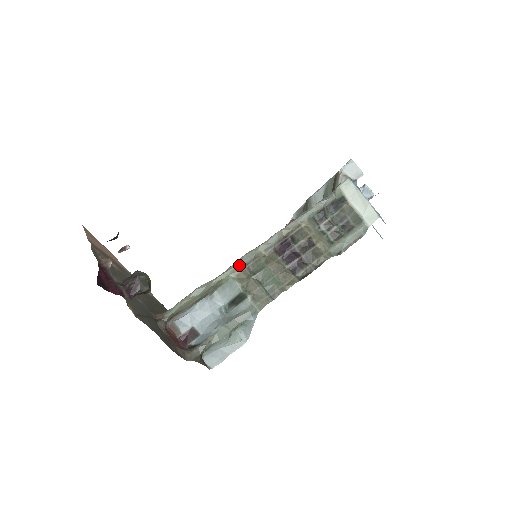
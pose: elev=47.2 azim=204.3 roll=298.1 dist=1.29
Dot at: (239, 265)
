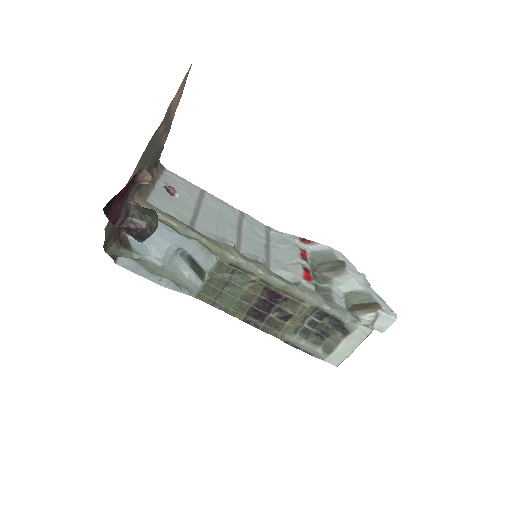
Dot at: (233, 261)
